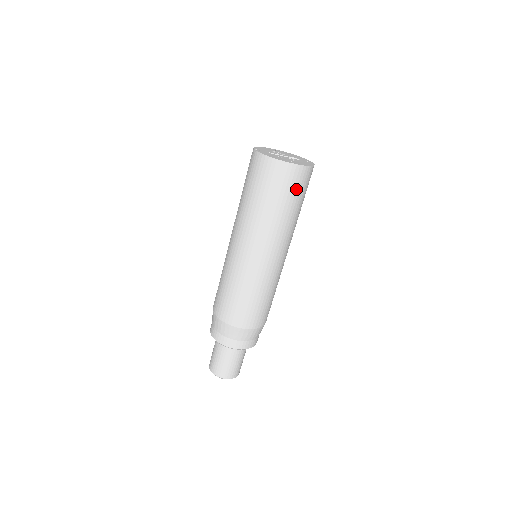
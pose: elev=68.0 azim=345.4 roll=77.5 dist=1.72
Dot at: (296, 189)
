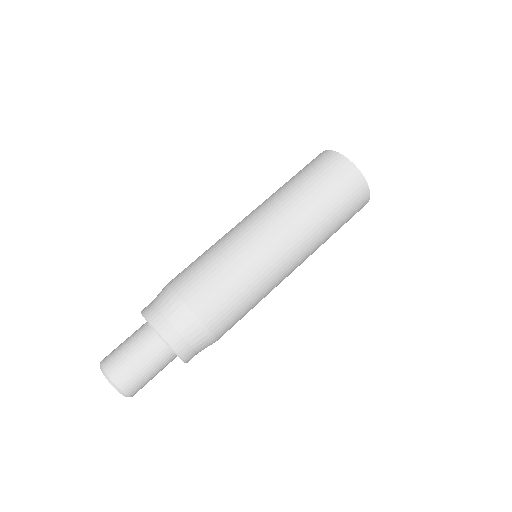
Dot at: (349, 201)
